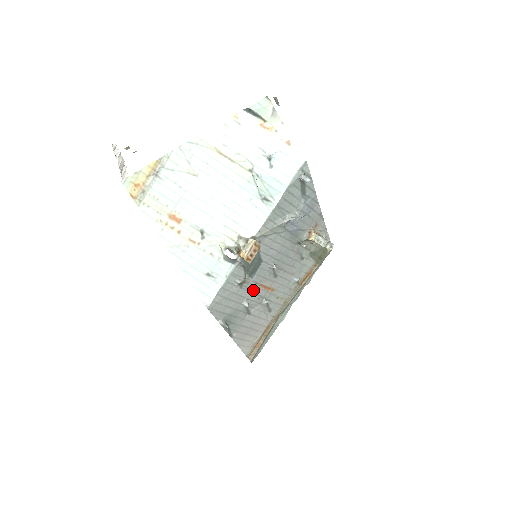
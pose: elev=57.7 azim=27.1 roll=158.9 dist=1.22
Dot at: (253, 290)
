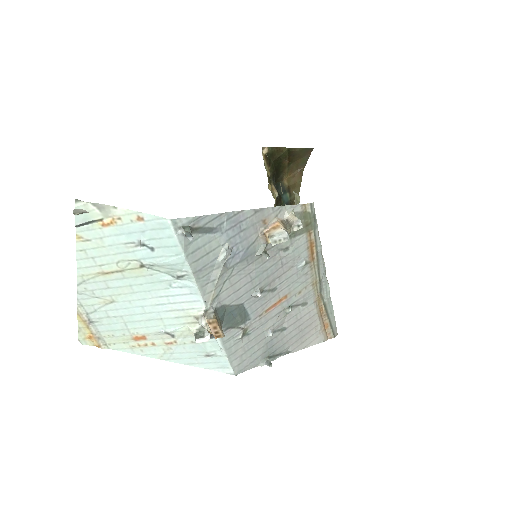
Dot at: (264, 320)
